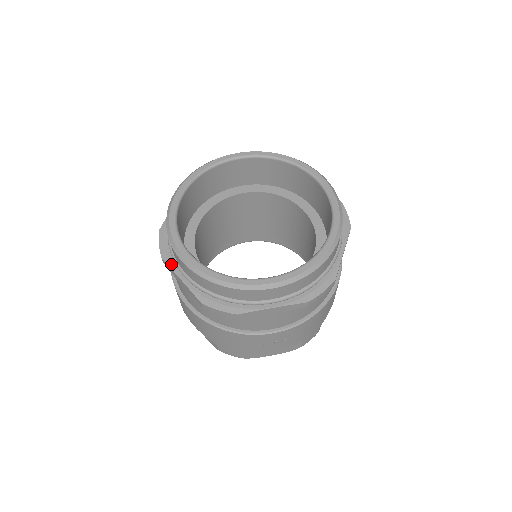
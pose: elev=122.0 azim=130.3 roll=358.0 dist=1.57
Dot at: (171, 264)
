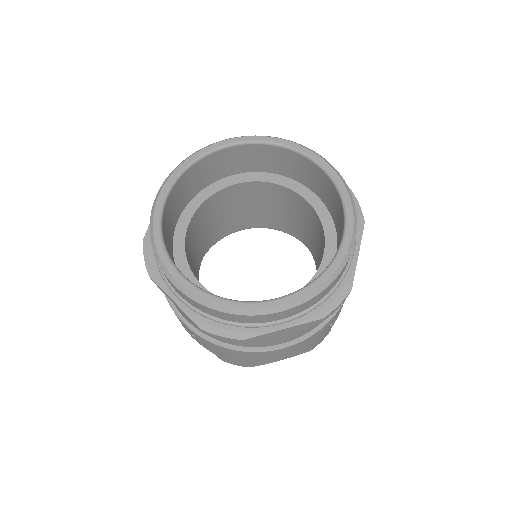
Dot at: occluded
